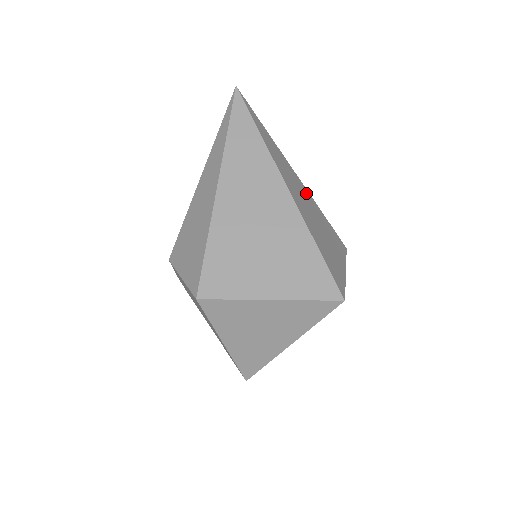
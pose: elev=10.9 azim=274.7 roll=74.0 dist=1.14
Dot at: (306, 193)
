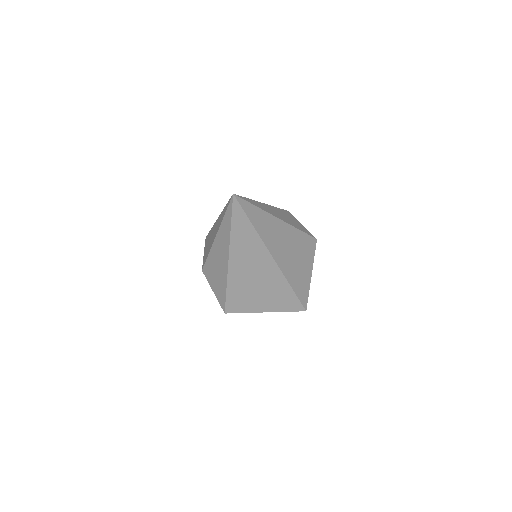
Dot at: (288, 231)
